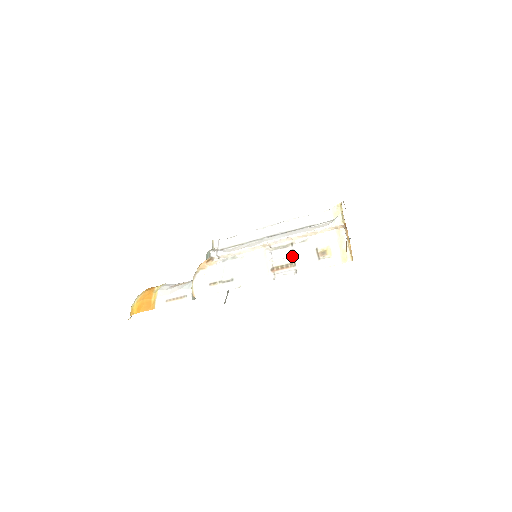
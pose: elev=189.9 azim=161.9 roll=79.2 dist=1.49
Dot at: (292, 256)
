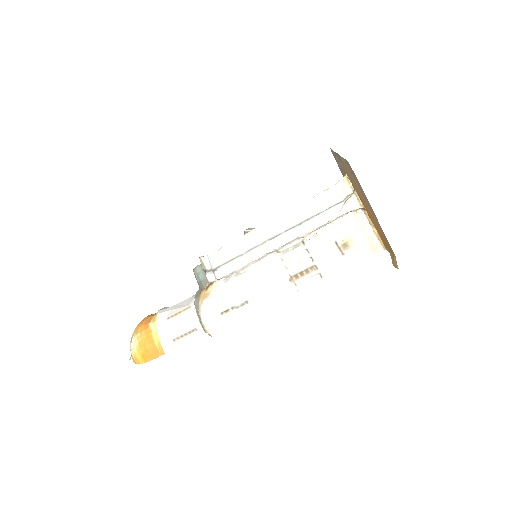
Dot at: (309, 258)
